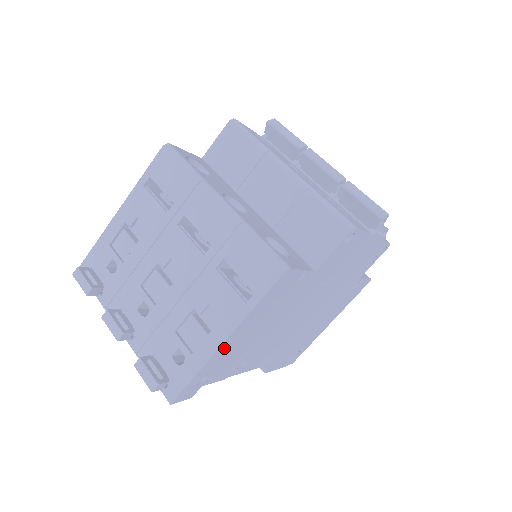
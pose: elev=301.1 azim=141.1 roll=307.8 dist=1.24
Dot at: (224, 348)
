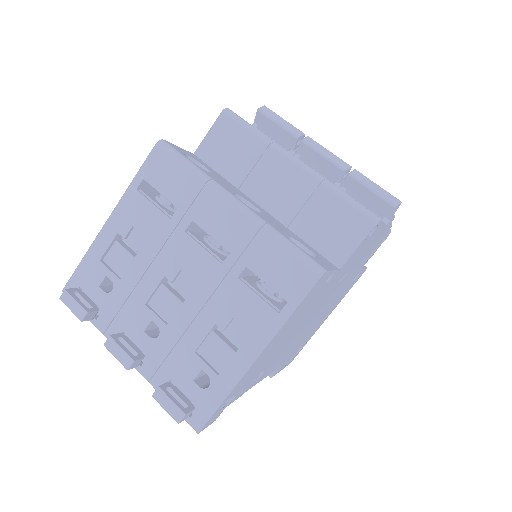
Dot at: (254, 364)
